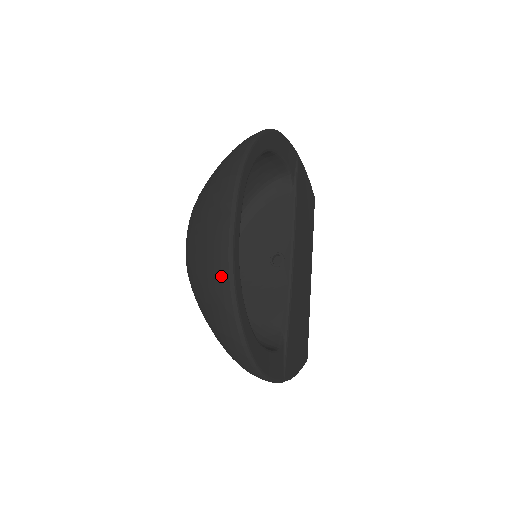
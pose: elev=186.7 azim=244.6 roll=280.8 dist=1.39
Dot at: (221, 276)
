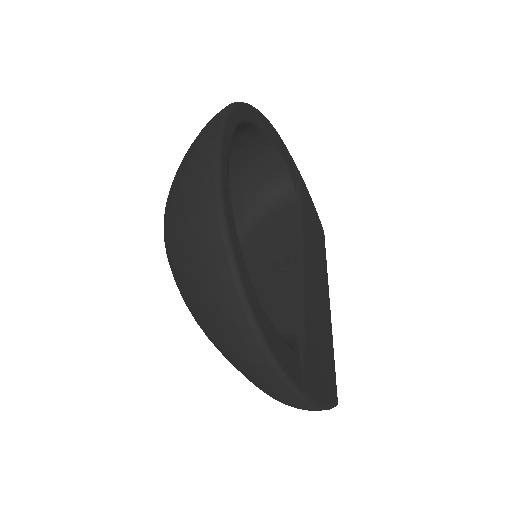
Dot at: (204, 189)
